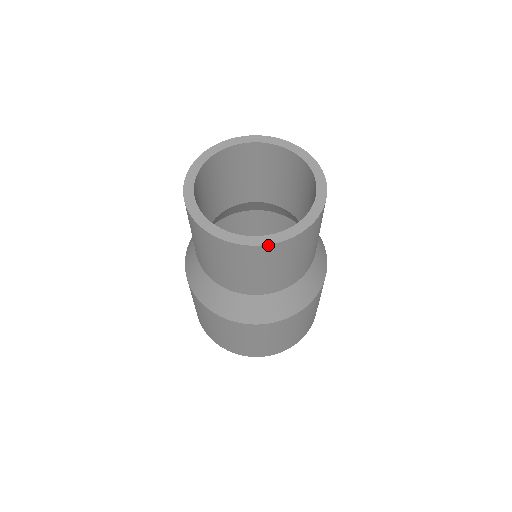
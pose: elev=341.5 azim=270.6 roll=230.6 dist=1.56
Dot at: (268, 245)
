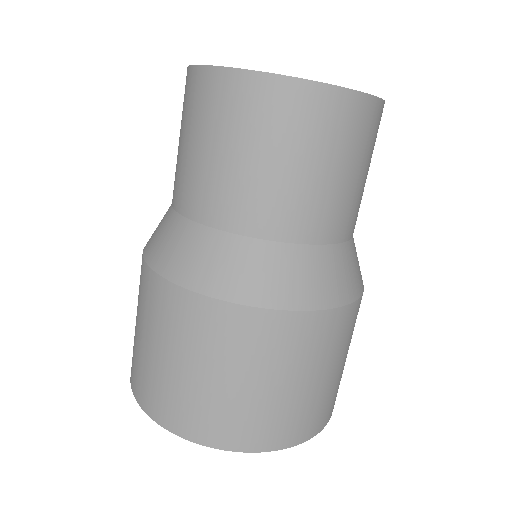
Dot at: (326, 85)
